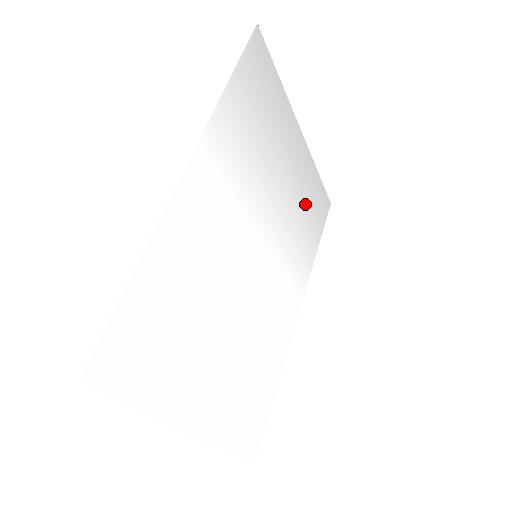
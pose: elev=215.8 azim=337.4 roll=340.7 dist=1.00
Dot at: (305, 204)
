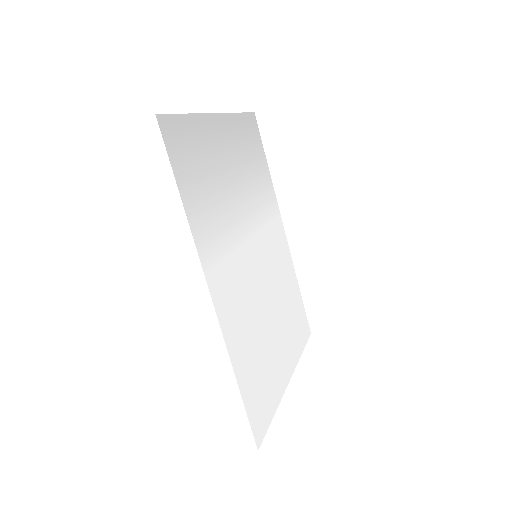
Dot at: (248, 157)
